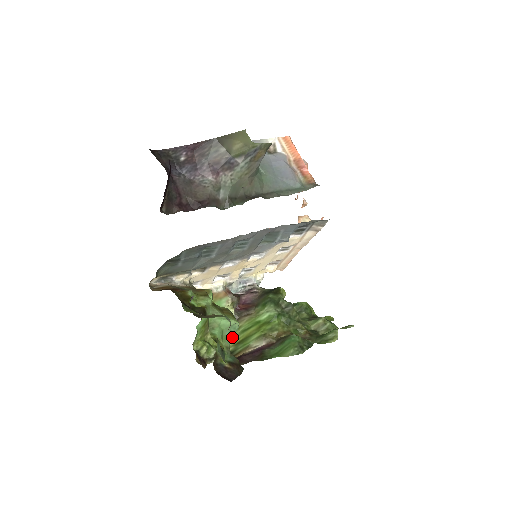
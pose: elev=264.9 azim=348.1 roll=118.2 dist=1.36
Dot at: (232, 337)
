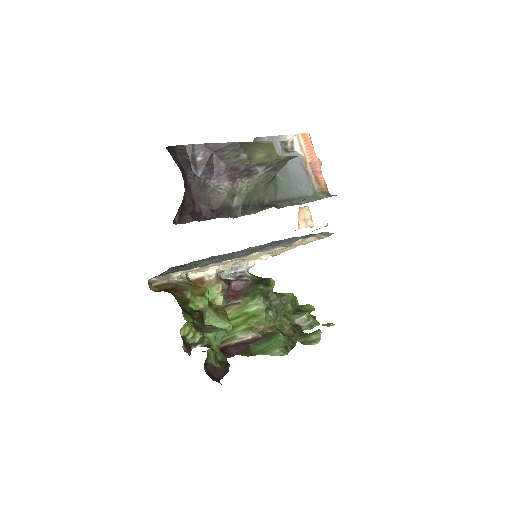
Dot at: occluded
